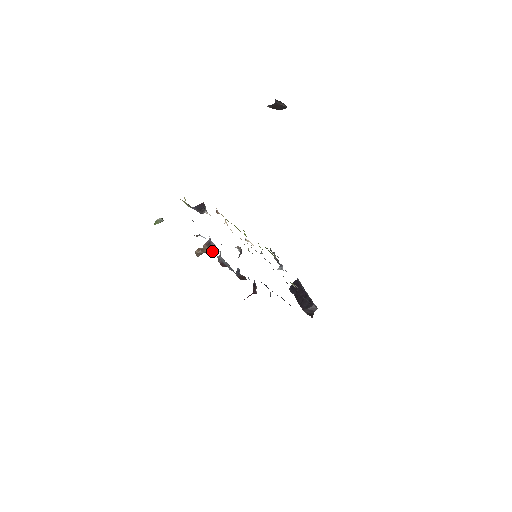
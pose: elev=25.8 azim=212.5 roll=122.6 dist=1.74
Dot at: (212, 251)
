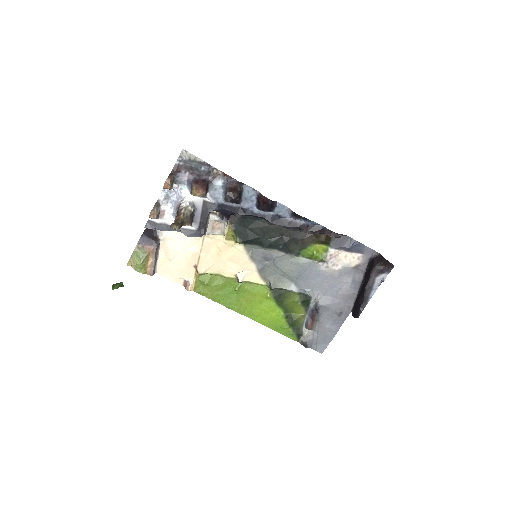
Dot at: (186, 213)
